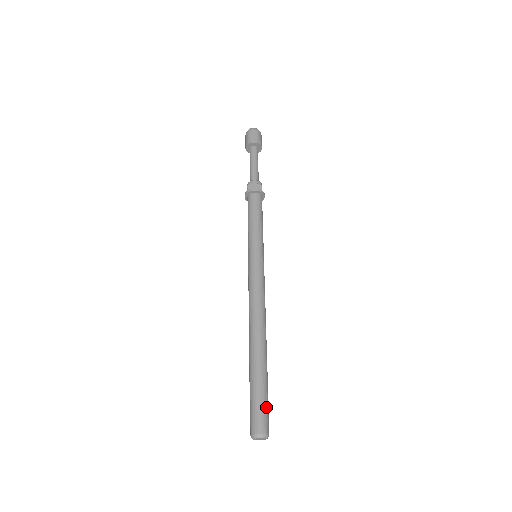
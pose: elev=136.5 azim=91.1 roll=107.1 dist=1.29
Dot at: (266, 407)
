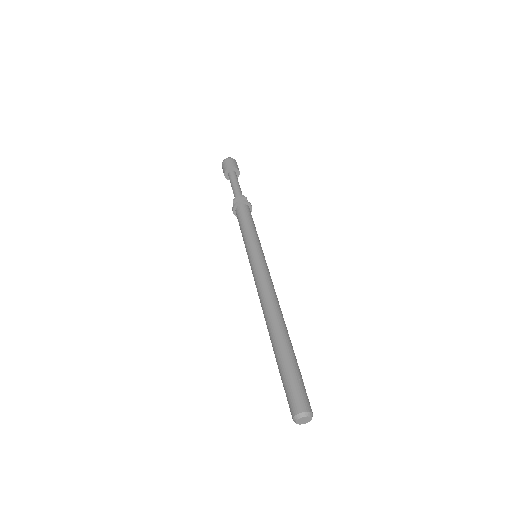
Dot at: (302, 385)
